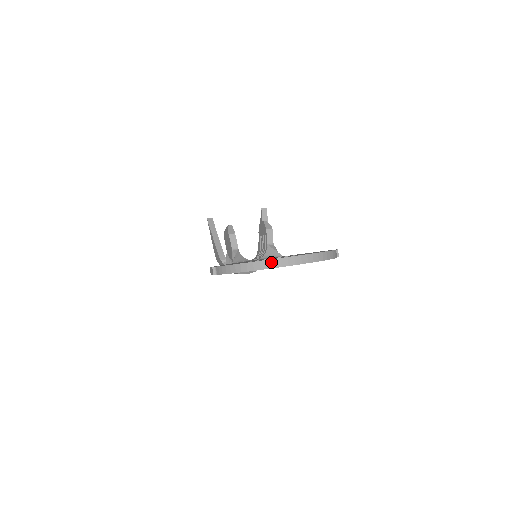
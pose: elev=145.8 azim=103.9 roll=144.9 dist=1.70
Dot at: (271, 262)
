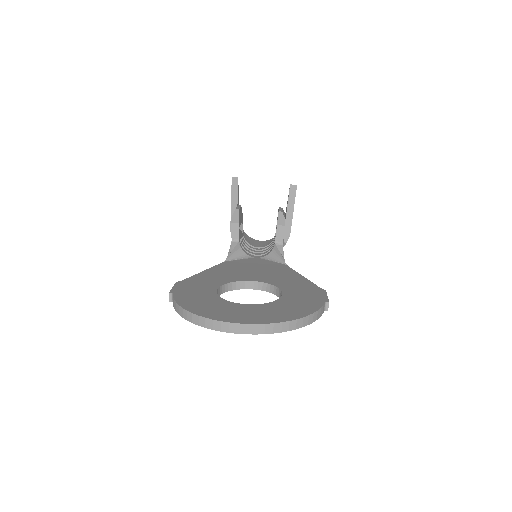
Dot at: (218, 324)
